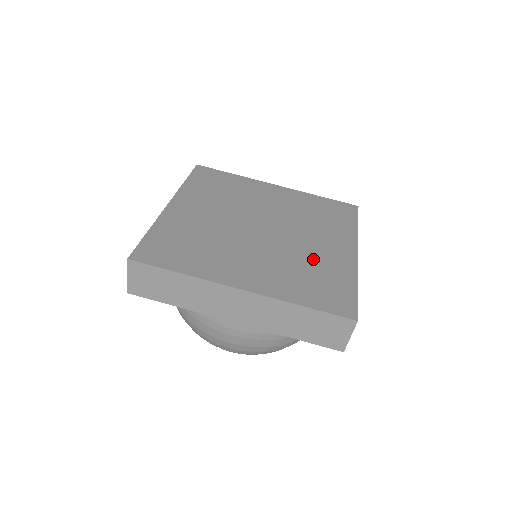
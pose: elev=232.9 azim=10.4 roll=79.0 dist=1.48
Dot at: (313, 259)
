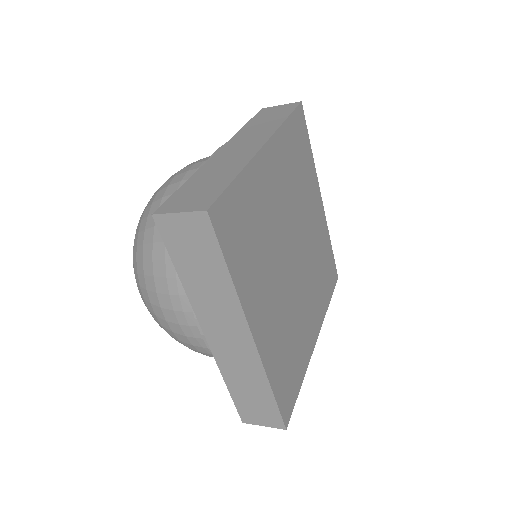
Dot at: (299, 329)
